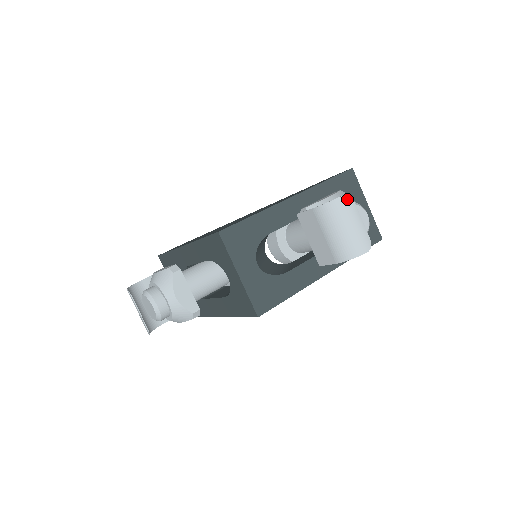
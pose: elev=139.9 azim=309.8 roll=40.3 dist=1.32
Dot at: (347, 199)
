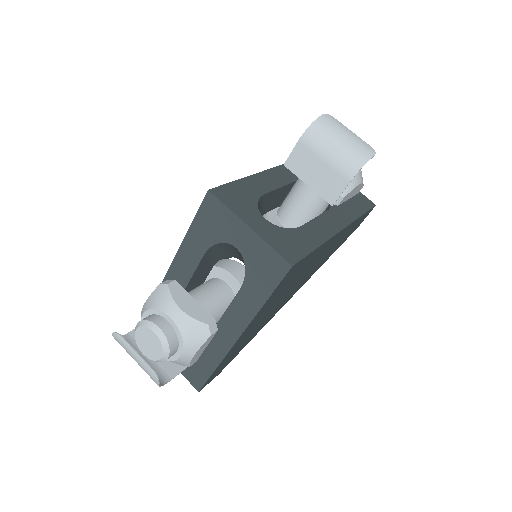
Dot at: (328, 117)
